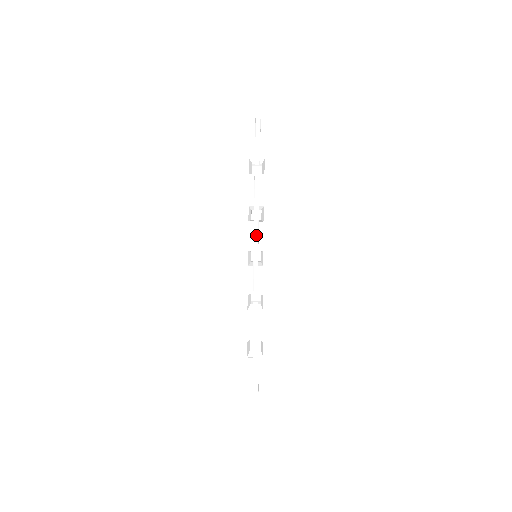
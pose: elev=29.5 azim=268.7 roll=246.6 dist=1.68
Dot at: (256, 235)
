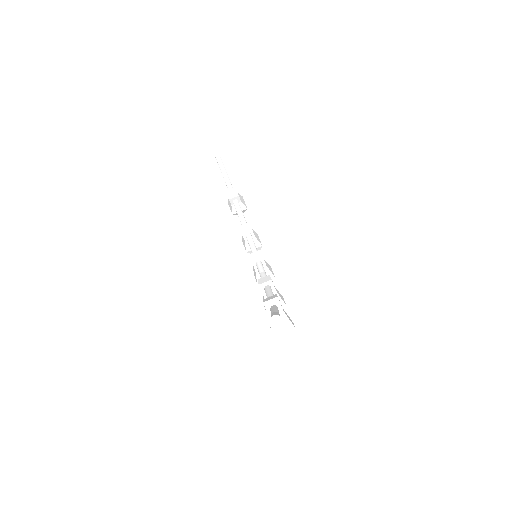
Dot at: (251, 244)
